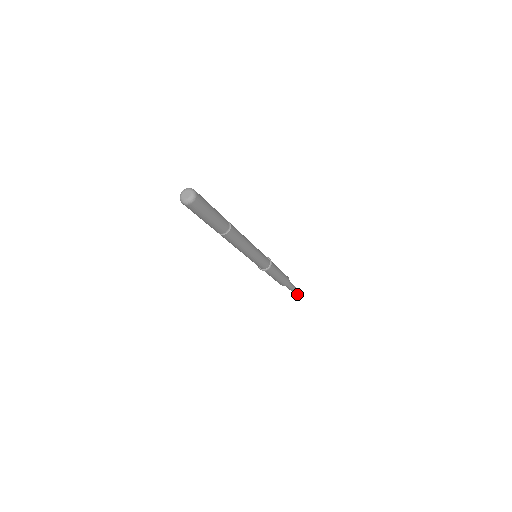
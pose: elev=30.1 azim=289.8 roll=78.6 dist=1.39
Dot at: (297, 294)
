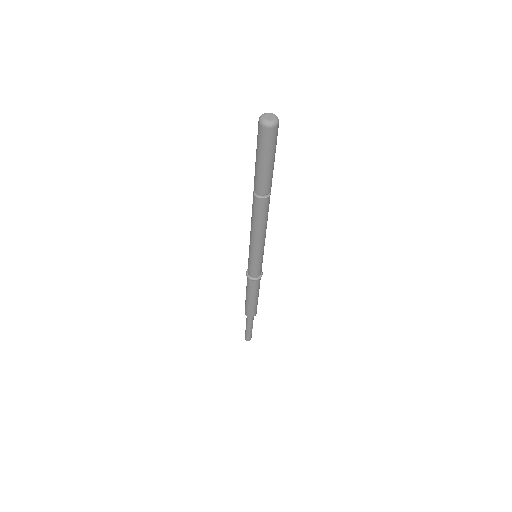
Dot at: (249, 339)
